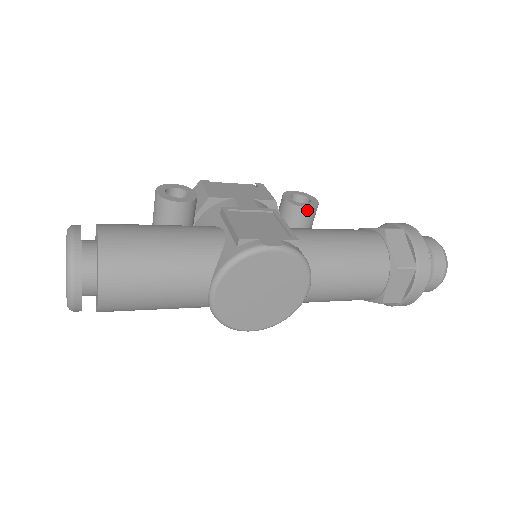
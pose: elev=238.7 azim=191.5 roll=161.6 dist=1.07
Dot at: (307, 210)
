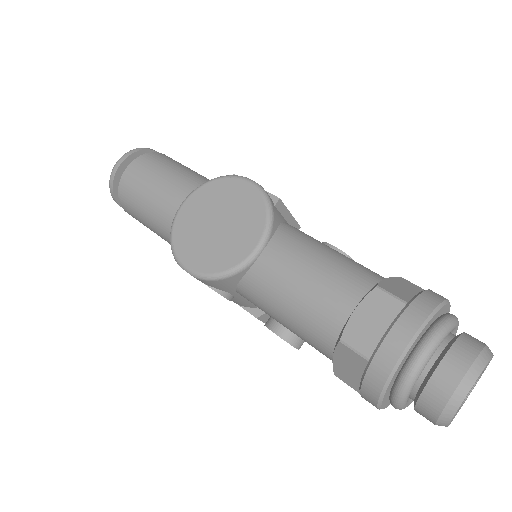
Dot at: occluded
